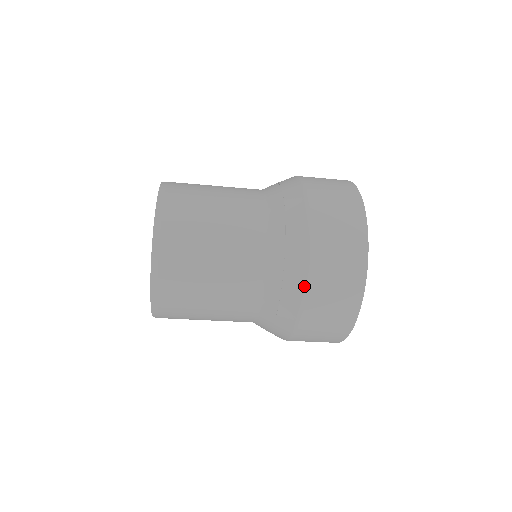
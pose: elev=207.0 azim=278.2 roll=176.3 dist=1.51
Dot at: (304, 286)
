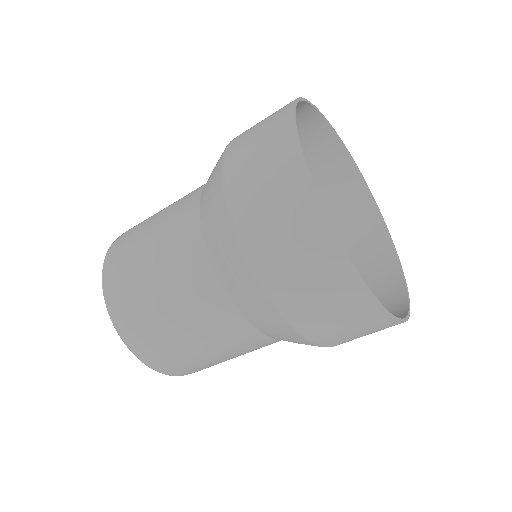
Dot at: (222, 176)
